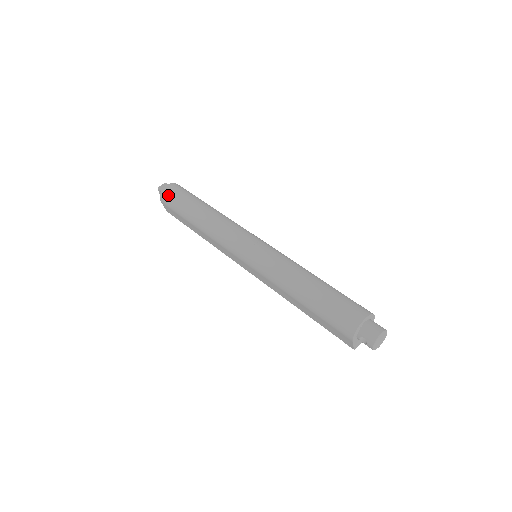
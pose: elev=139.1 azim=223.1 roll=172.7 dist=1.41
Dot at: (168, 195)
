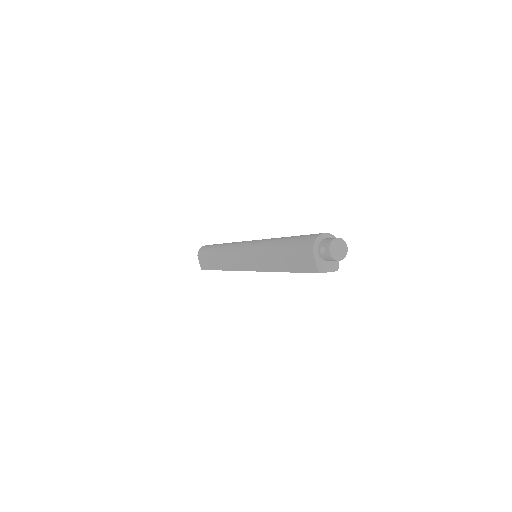
Dot at: (204, 247)
